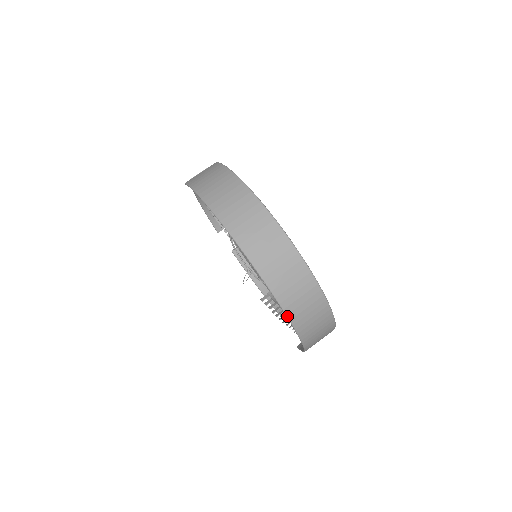
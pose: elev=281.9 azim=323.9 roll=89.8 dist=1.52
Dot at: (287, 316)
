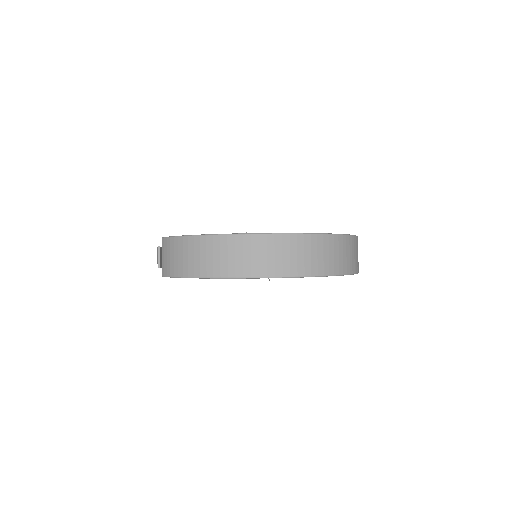
Dot at: (335, 275)
